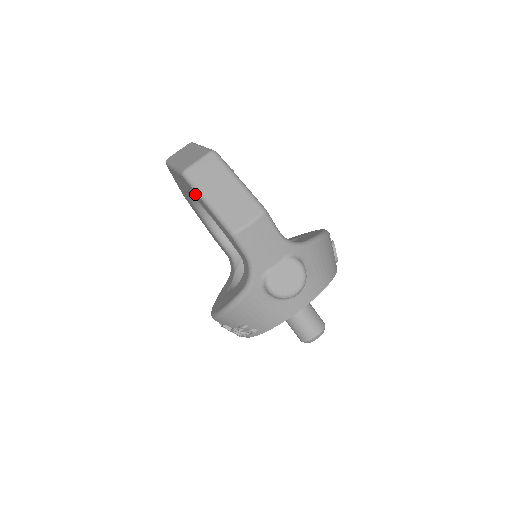
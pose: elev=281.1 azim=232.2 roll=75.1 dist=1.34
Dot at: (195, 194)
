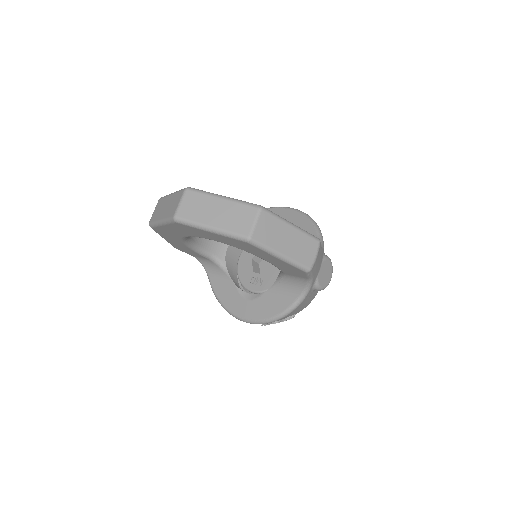
Dot at: (256, 250)
